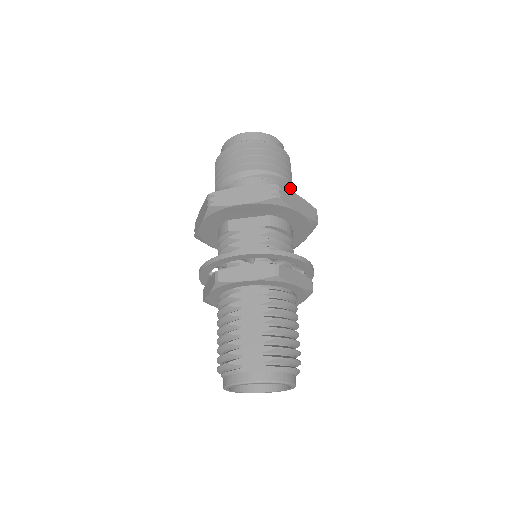
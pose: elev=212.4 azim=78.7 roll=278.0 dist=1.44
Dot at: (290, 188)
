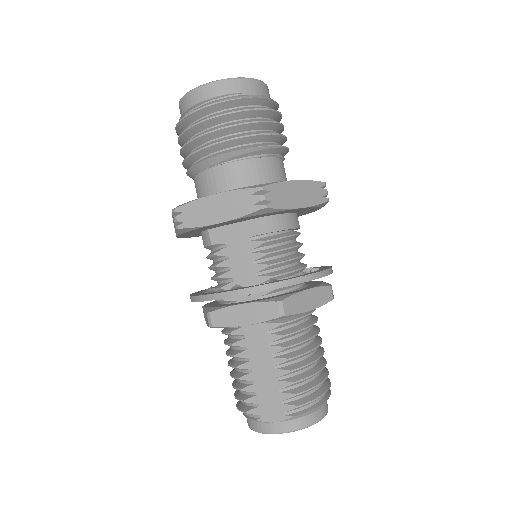
Dot at: (284, 151)
